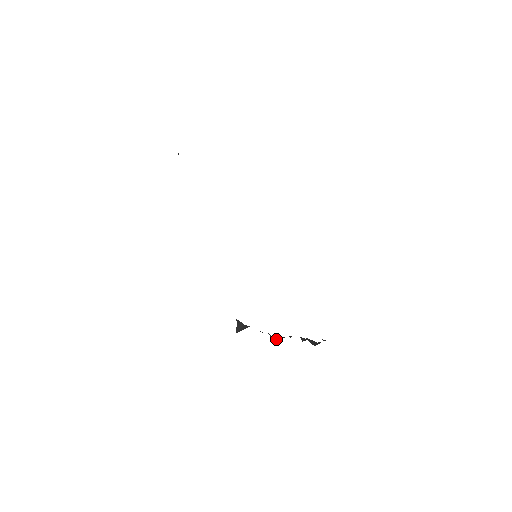
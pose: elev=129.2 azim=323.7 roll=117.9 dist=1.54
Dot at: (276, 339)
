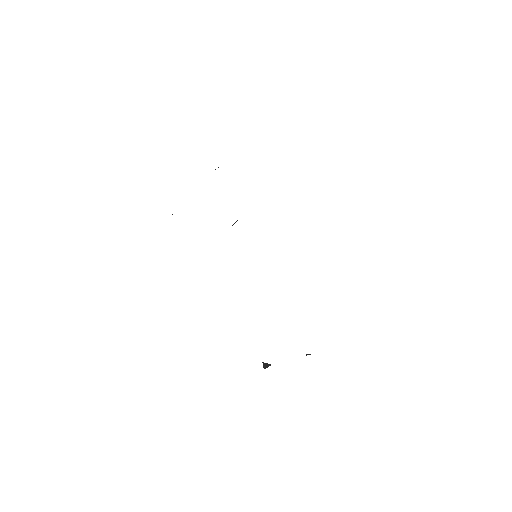
Dot at: (308, 354)
